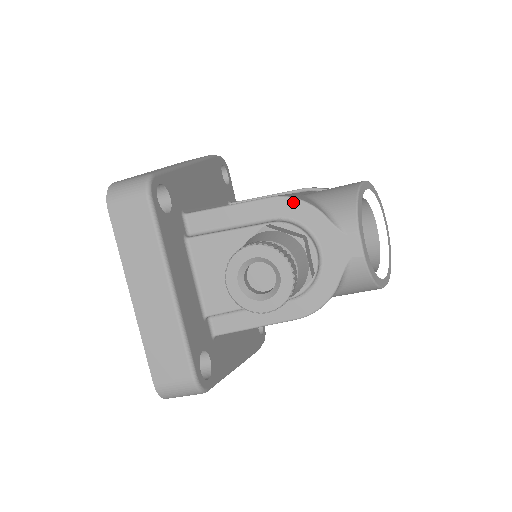
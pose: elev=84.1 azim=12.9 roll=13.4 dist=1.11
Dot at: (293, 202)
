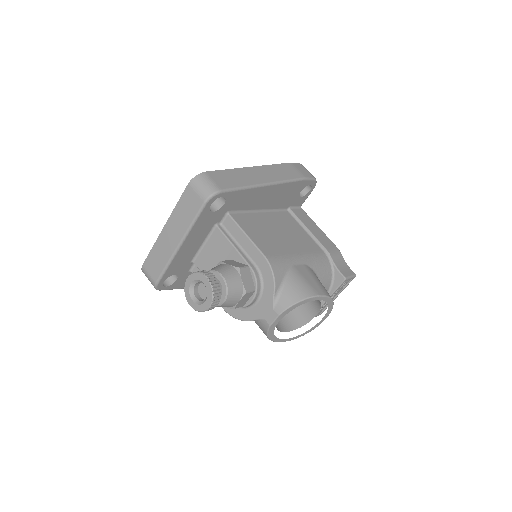
Dot at: (269, 270)
